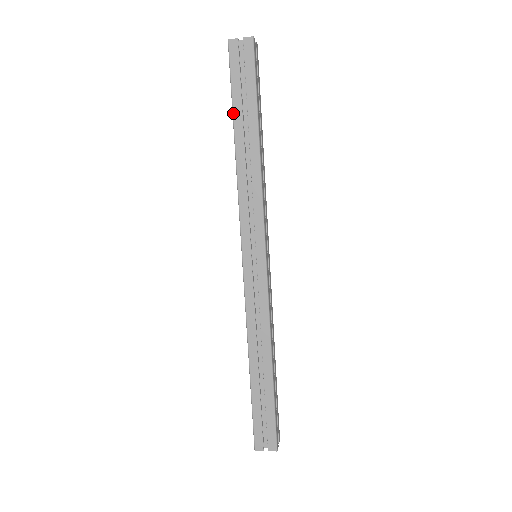
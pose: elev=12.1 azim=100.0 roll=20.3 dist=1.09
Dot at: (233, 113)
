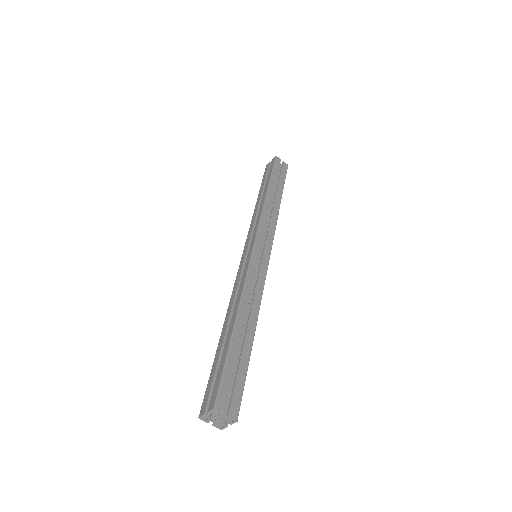
Dot at: (270, 180)
